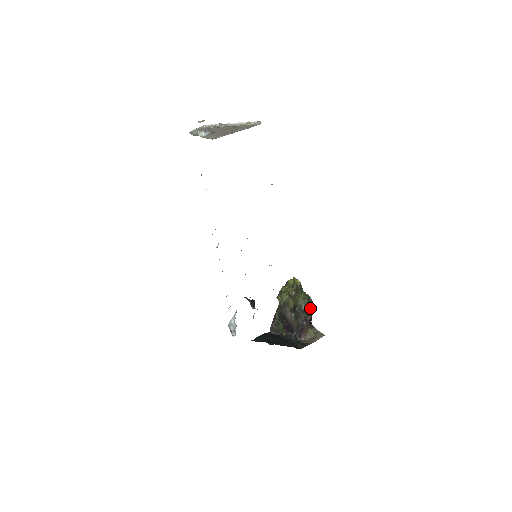
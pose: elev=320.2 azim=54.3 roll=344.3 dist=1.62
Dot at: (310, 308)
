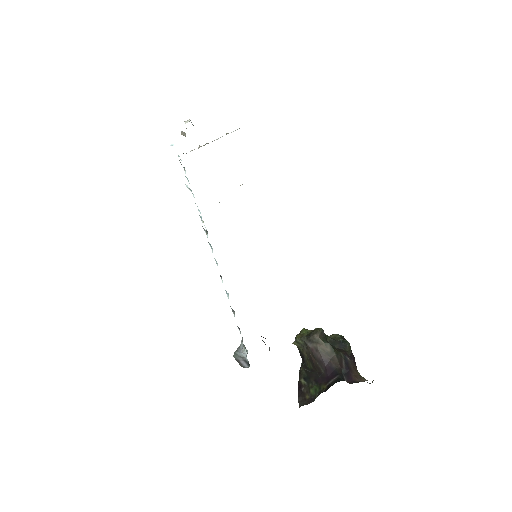
Dot at: (346, 340)
